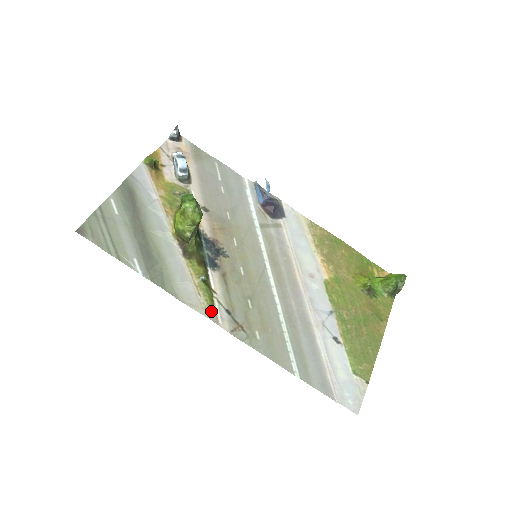
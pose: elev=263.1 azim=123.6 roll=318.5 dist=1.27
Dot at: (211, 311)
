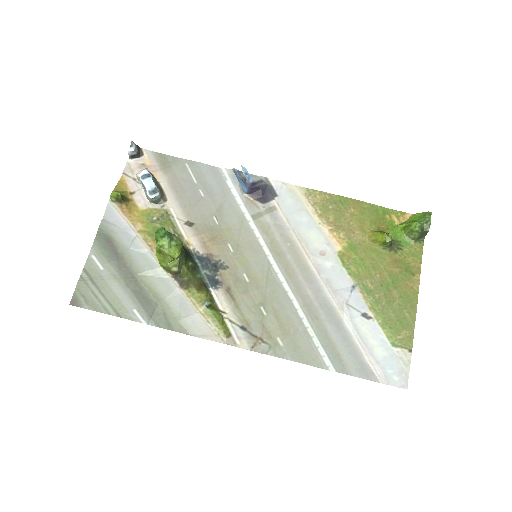
Dot at: (225, 335)
